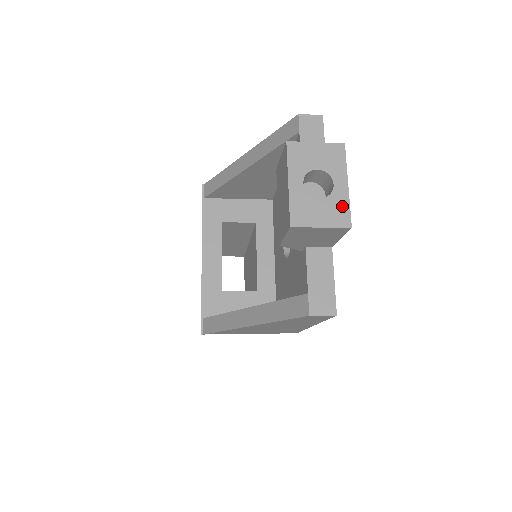
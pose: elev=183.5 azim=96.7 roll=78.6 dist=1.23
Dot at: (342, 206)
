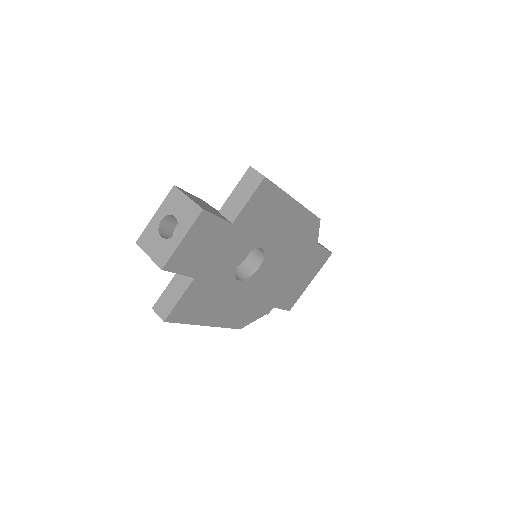
Dot at: (168, 251)
